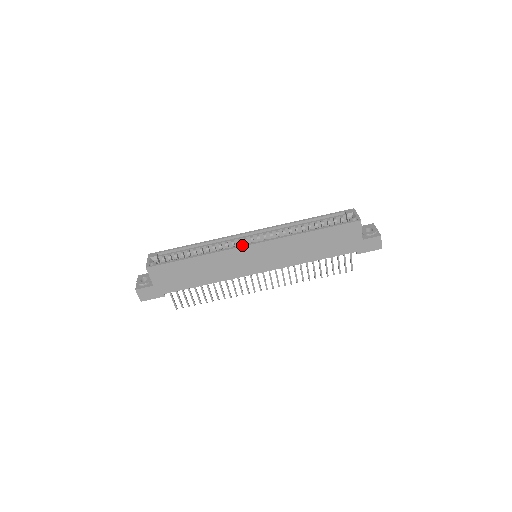
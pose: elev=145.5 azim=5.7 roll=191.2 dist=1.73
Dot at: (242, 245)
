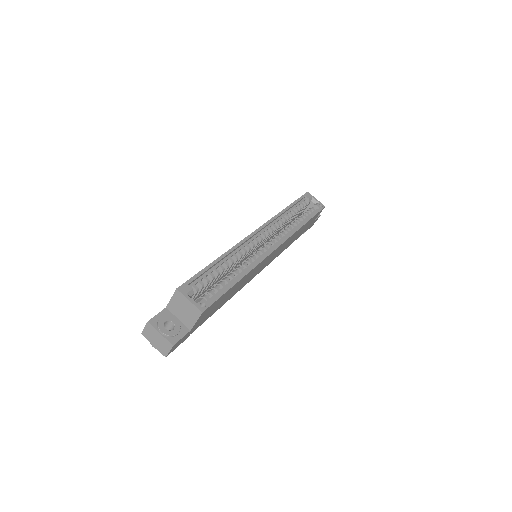
Dot at: (270, 251)
